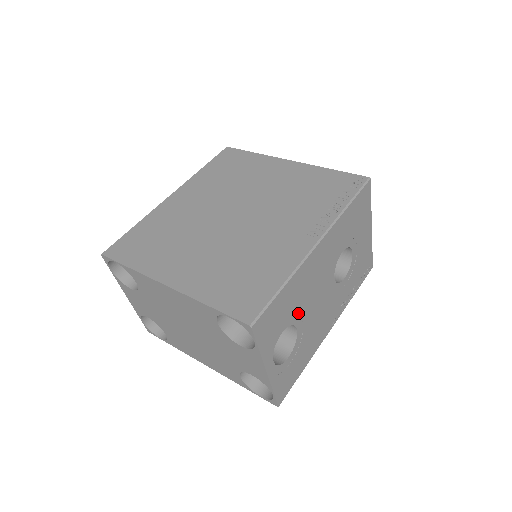
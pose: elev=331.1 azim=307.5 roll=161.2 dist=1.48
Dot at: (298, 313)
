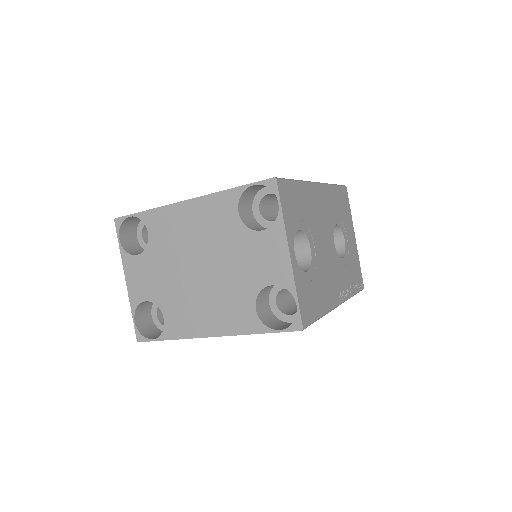
Dot at: (310, 230)
